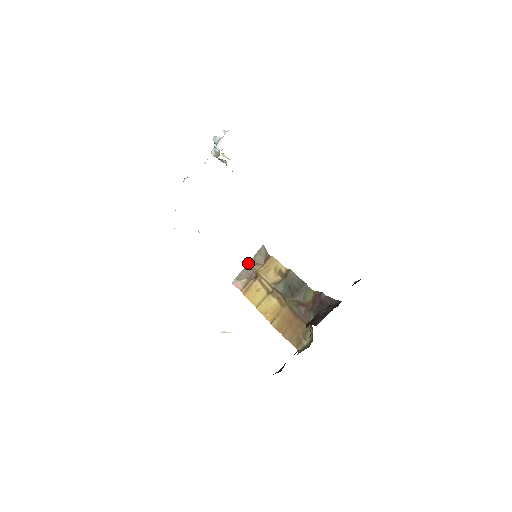
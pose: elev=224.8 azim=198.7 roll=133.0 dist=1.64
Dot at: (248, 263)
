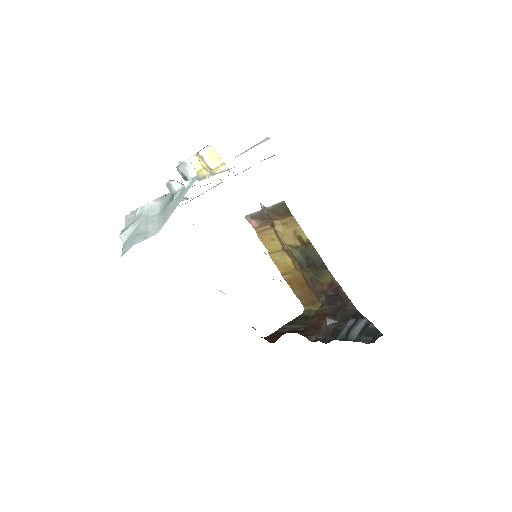
Dot at: (264, 210)
